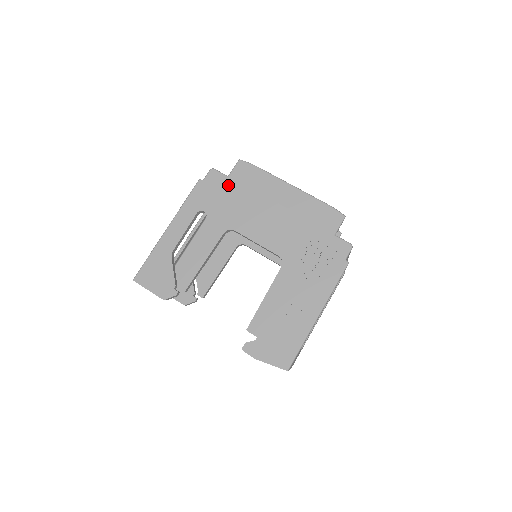
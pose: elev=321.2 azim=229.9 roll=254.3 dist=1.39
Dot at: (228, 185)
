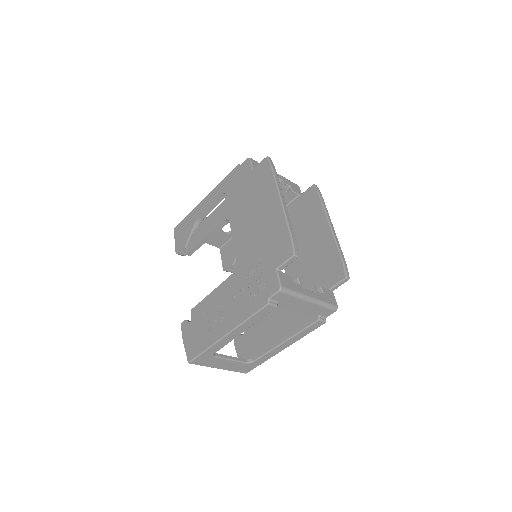
Dot at: (248, 178)
